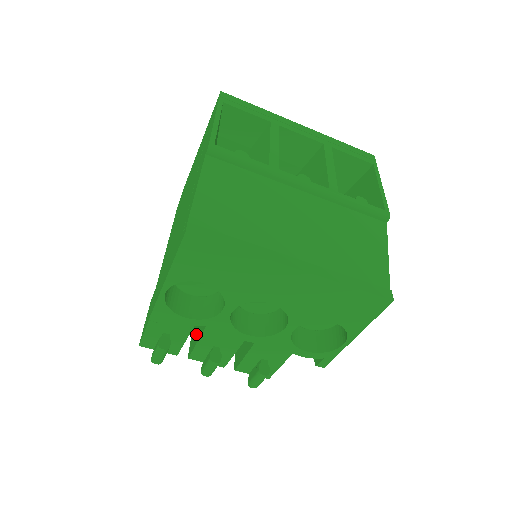
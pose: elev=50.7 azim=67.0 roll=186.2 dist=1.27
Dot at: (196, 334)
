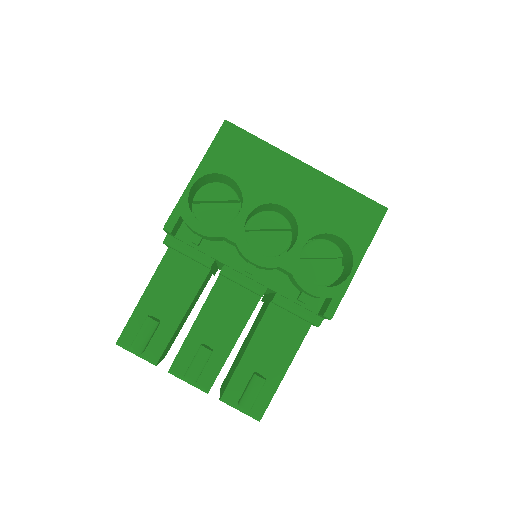
Dot at: occluded
